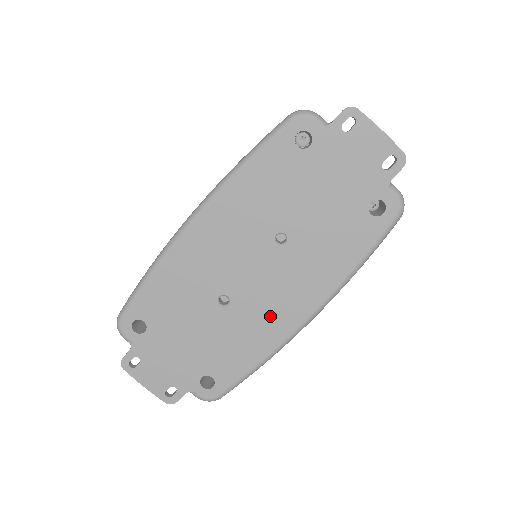
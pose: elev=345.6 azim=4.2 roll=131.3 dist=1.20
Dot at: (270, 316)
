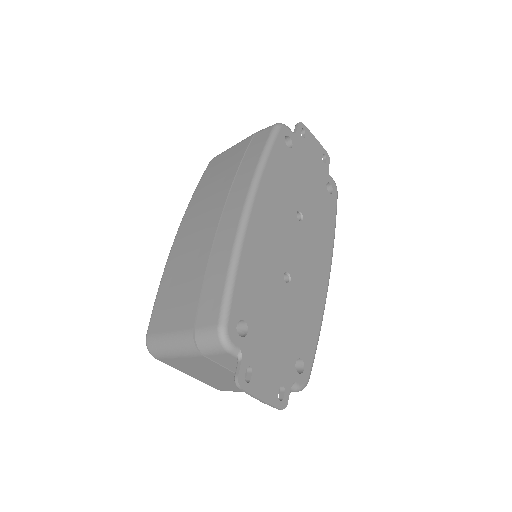
Dot at: (313, 282)
